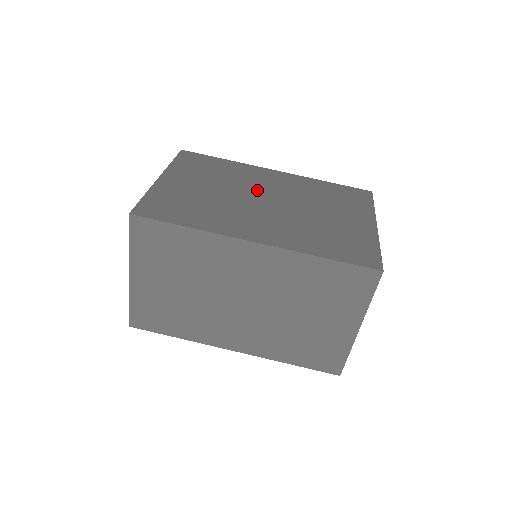
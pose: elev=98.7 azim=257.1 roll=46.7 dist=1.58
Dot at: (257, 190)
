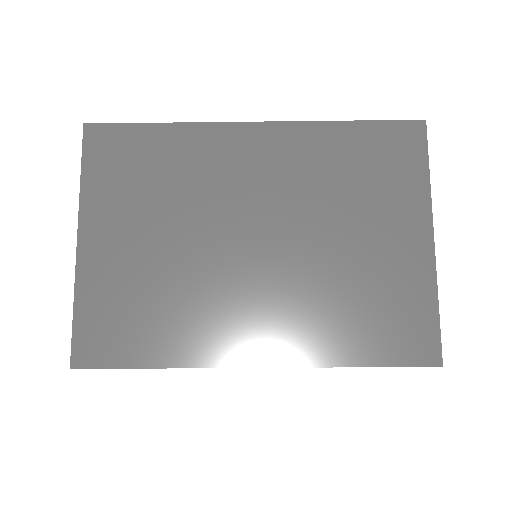
Dot at: (234, 211)
